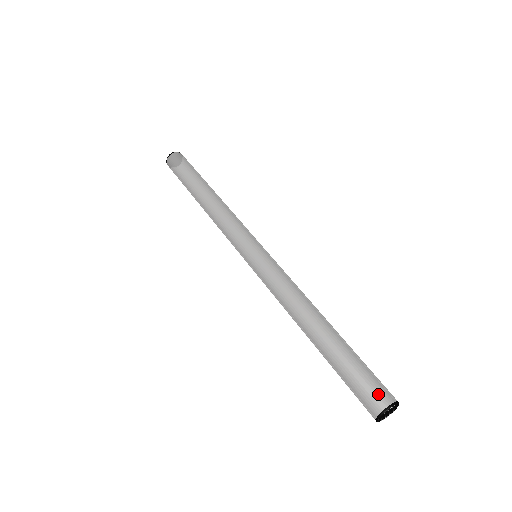
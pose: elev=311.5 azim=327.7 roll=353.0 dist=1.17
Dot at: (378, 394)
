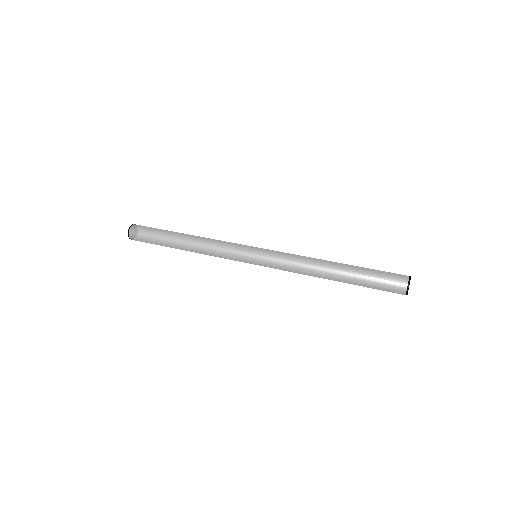
Dot at: (397, 285)
